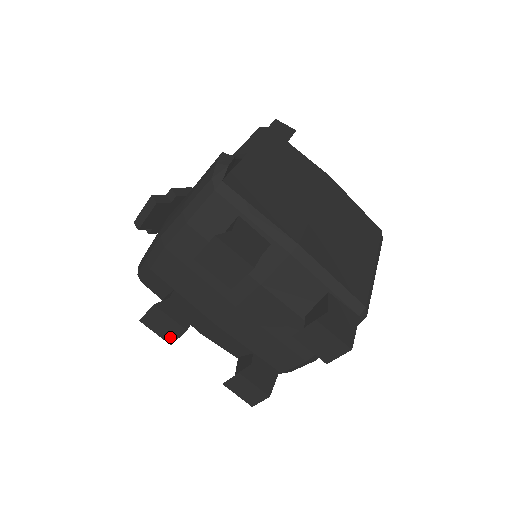
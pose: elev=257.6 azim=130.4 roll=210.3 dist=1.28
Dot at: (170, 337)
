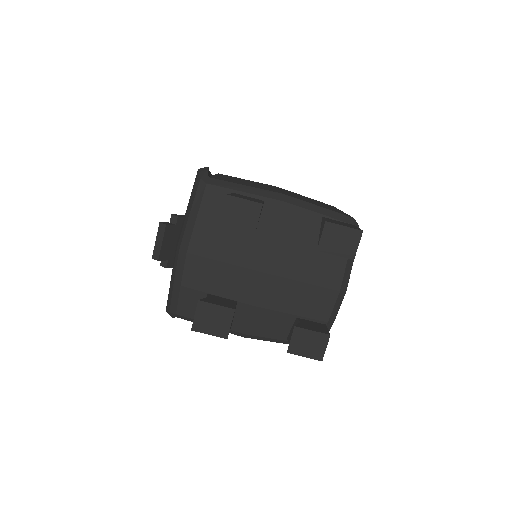
Dot at: (223, 329)
